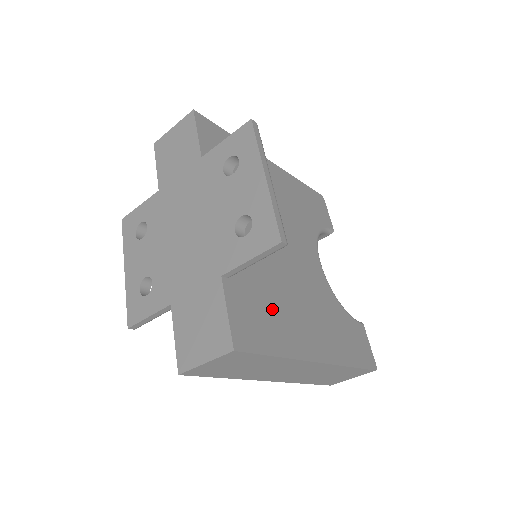
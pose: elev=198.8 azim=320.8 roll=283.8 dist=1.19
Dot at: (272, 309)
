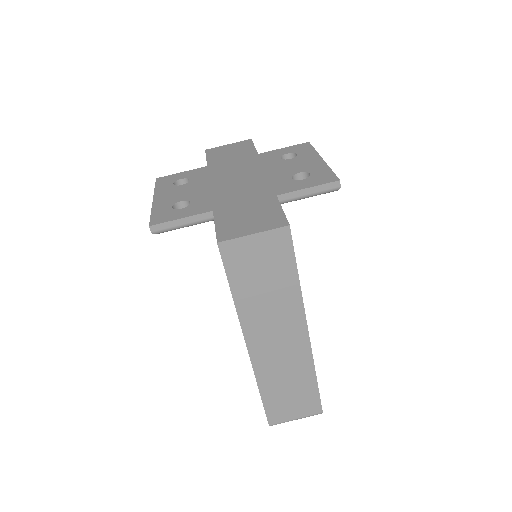
Dot at: occluded
